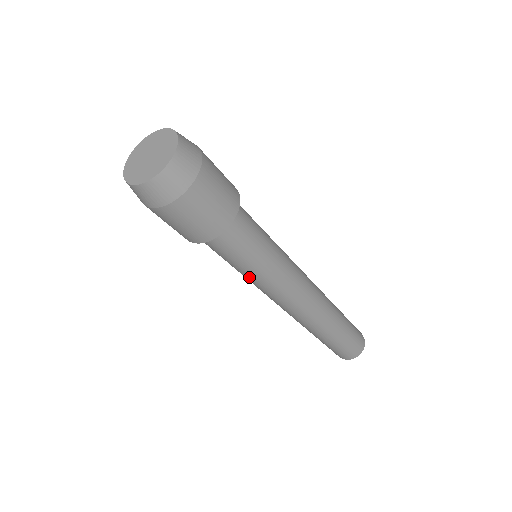
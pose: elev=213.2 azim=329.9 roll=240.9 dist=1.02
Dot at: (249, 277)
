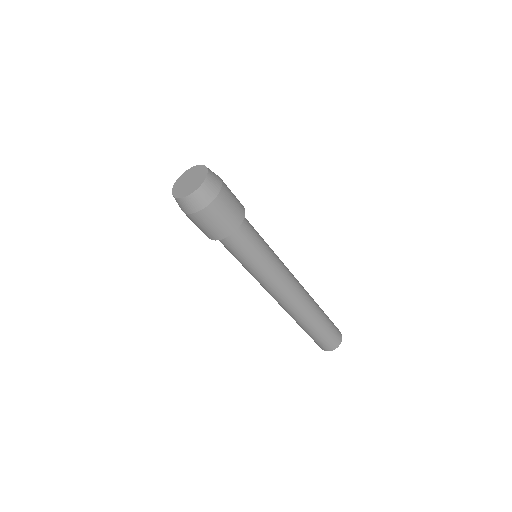
Dot at: (253, 270)
